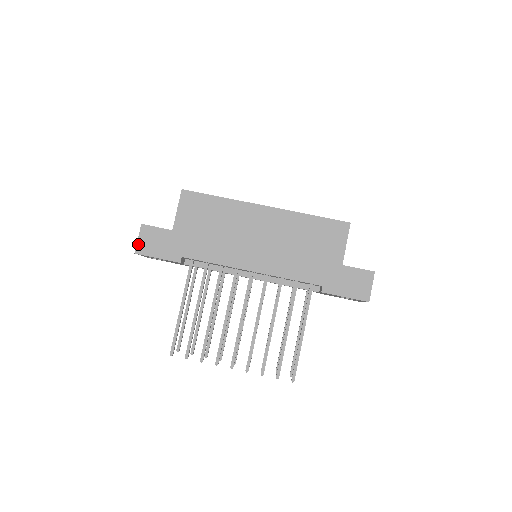
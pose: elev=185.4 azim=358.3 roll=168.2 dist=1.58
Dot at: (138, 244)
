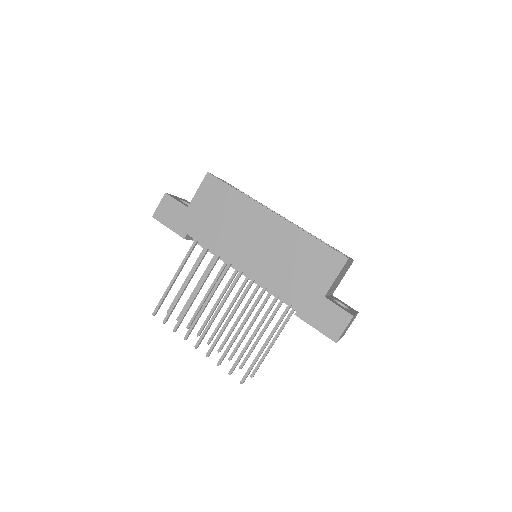
Dot at: (157, 210)
